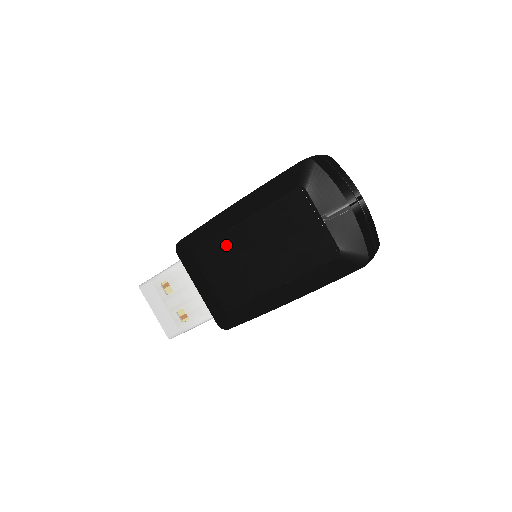
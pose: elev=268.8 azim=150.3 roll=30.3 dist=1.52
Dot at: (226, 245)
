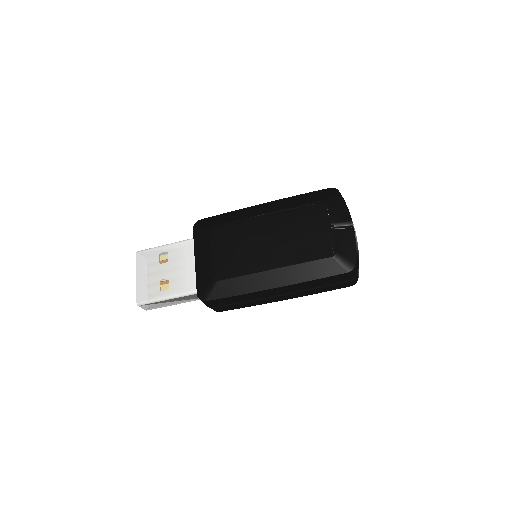
Dot at: (242, 228)
